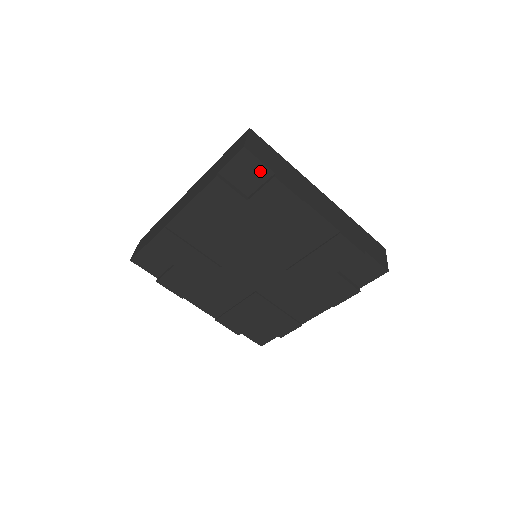
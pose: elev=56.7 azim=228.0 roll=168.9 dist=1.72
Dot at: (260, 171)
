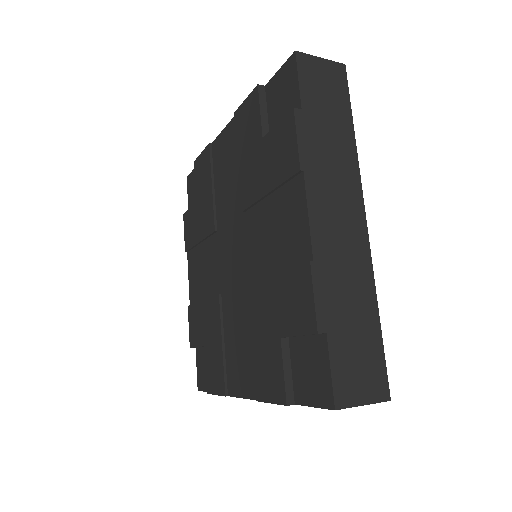
Dot at: (293, 99)
